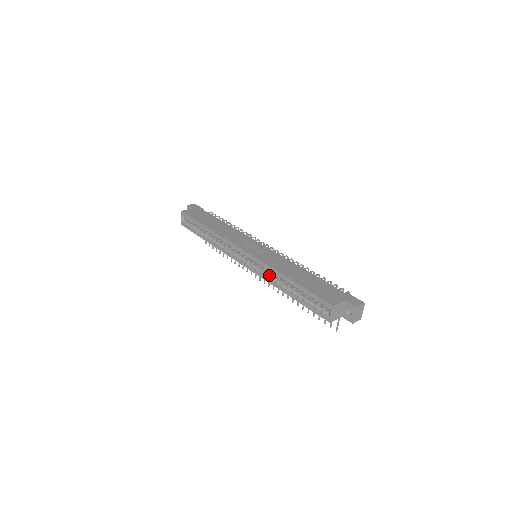
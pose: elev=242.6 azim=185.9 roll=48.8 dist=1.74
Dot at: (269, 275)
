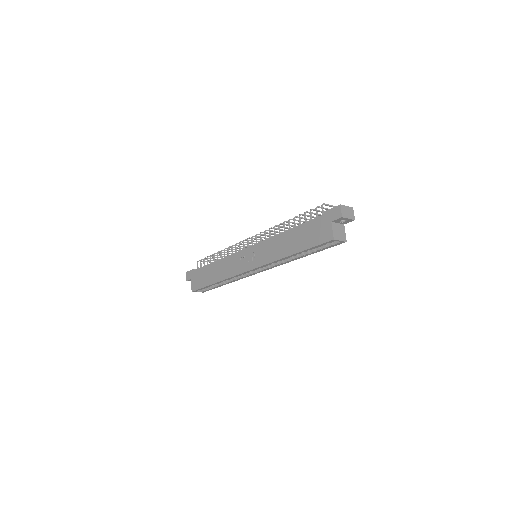
Dot at: (280, 262)
